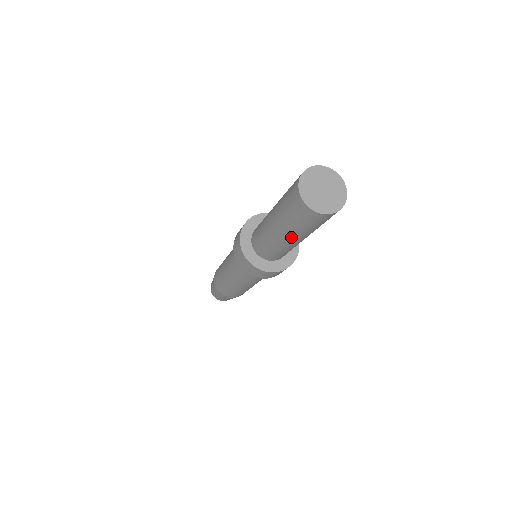
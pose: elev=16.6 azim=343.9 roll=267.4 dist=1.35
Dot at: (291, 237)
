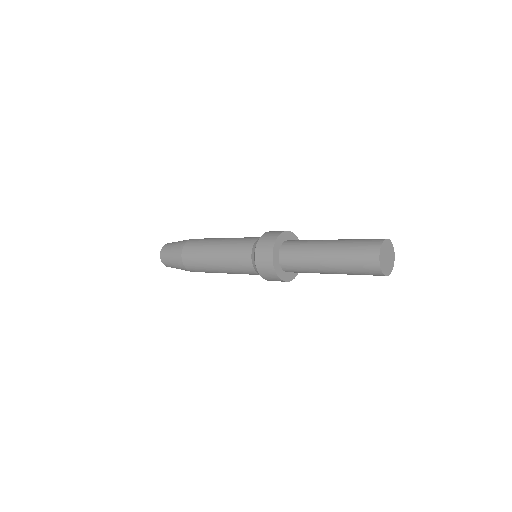
Dot at: occluded
